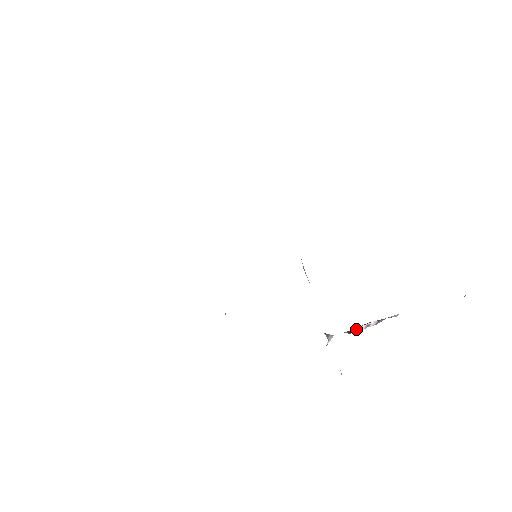
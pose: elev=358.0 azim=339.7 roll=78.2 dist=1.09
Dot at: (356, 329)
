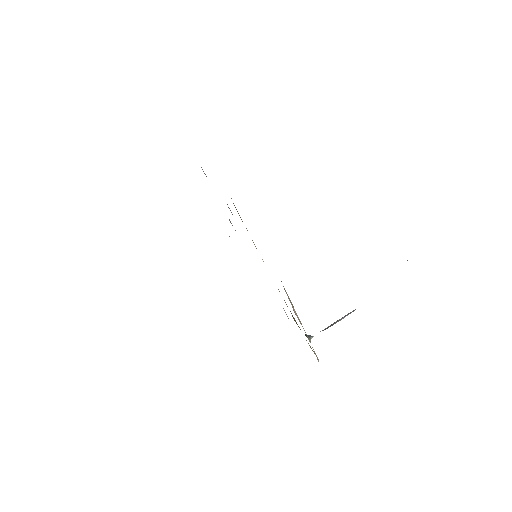
Dot at: (328, 327)
